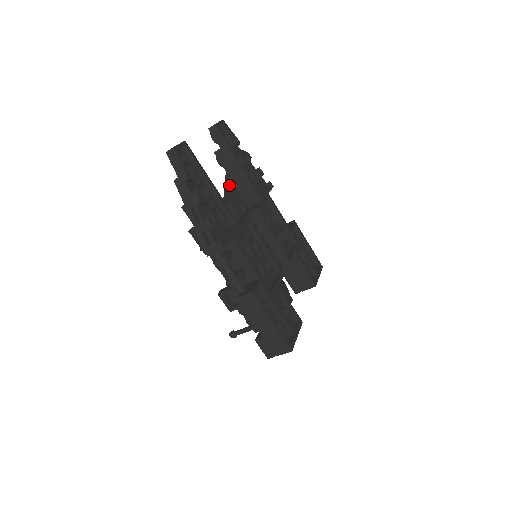
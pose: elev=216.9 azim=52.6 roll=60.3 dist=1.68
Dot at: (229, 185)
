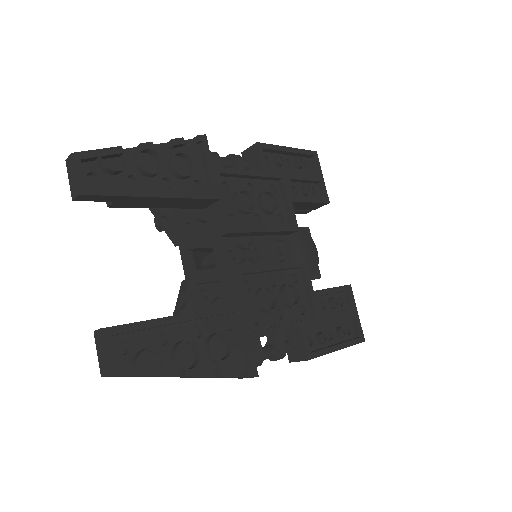
Dot at: (162, 217)
